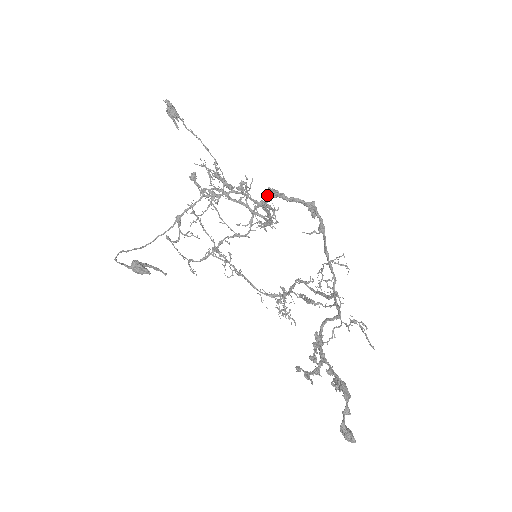
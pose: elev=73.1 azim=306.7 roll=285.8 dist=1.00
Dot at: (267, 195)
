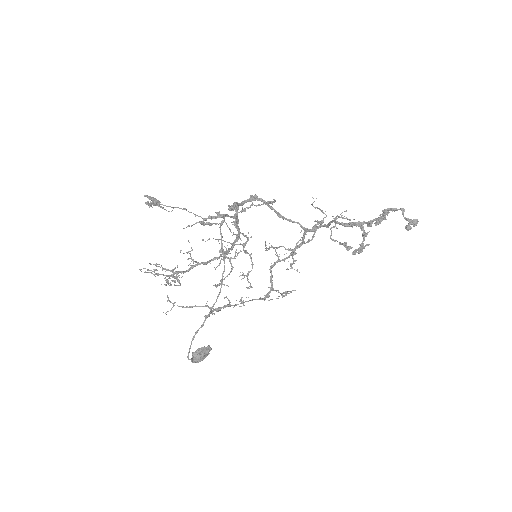
Dot at: (235, 207)
